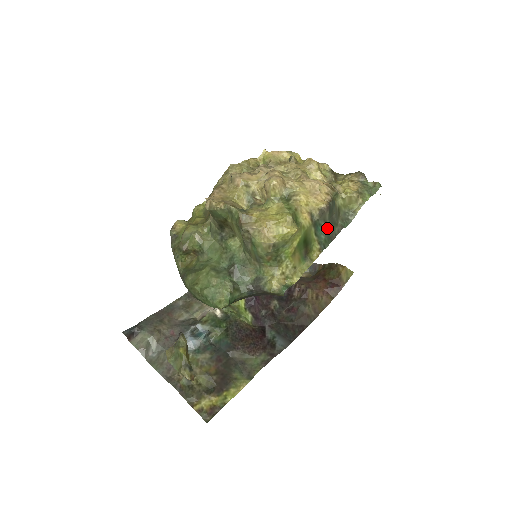
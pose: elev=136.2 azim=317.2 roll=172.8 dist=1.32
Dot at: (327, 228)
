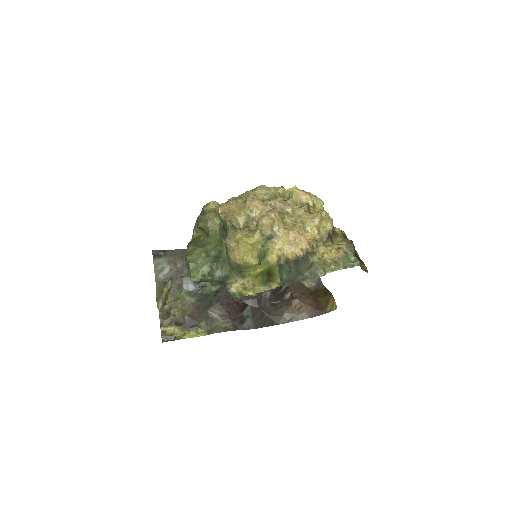
Dot at: (291, 273)
